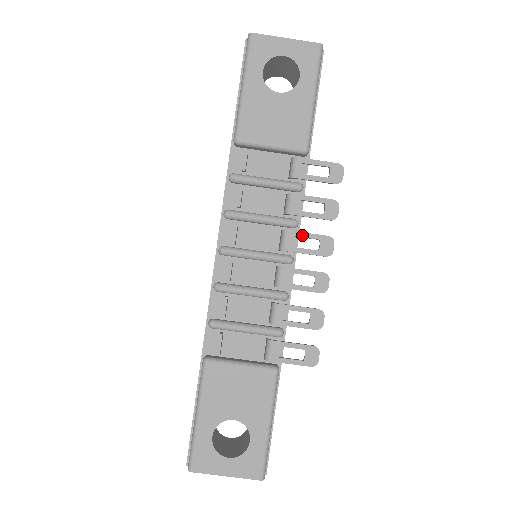
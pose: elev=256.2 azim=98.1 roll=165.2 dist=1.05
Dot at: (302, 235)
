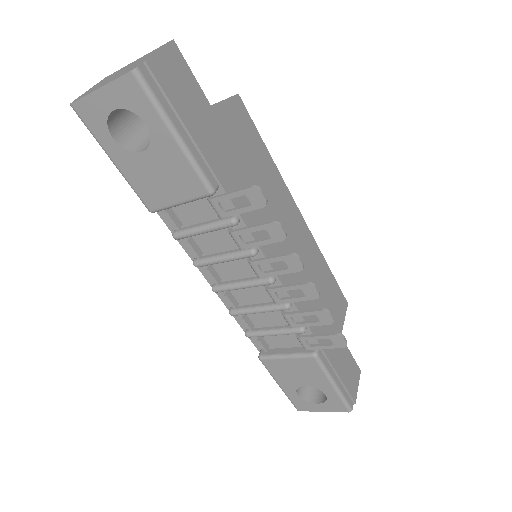
Dot at: (265, 262)
